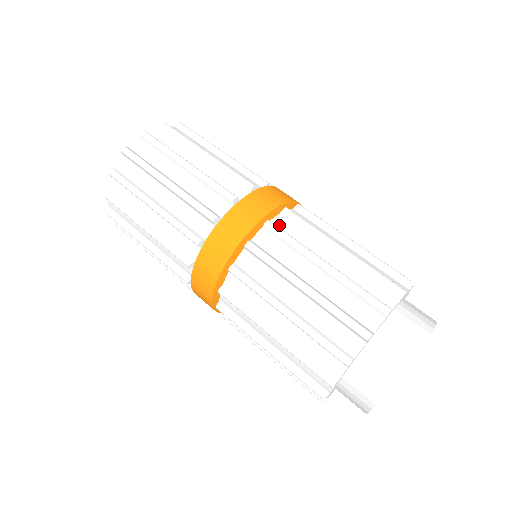
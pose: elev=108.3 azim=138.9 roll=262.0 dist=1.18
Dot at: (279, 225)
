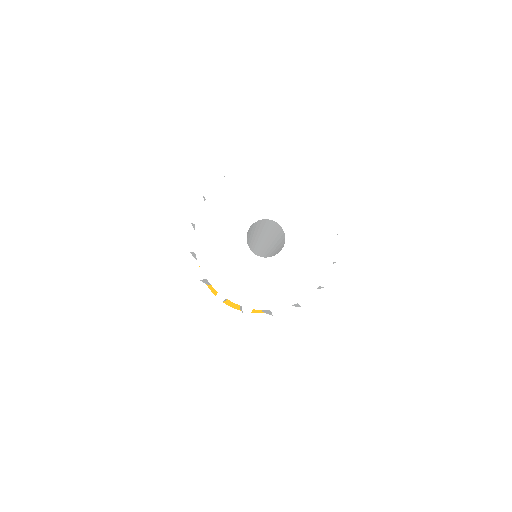
Dot at: occluded
